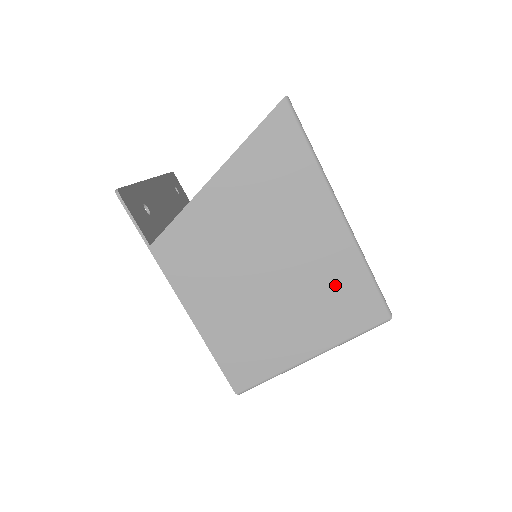
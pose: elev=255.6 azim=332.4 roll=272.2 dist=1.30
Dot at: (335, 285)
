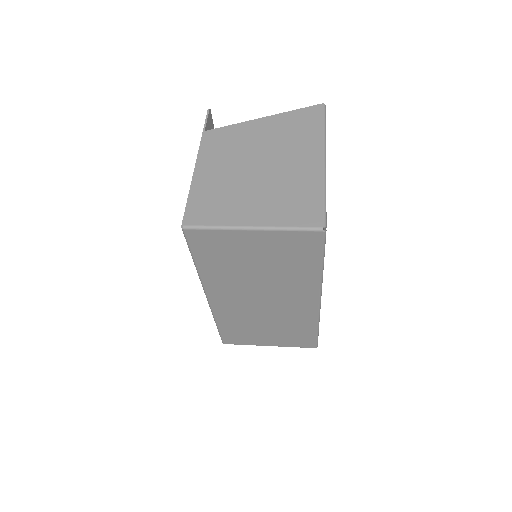
Dot at: (296, 191)
